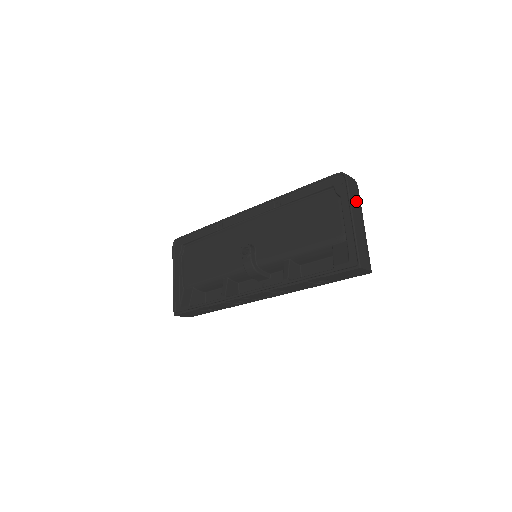
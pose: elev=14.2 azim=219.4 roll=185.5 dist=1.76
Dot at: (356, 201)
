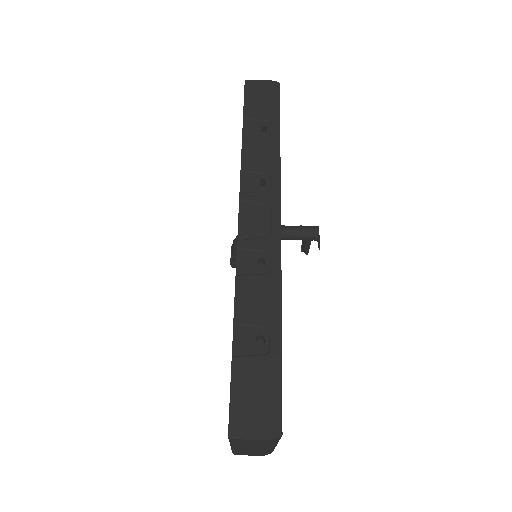
Dot at: occluded
